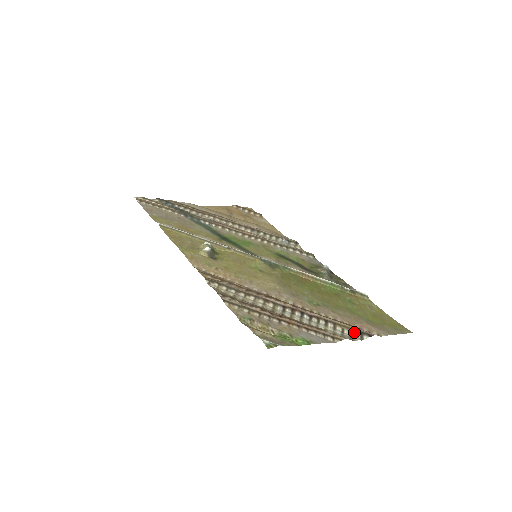
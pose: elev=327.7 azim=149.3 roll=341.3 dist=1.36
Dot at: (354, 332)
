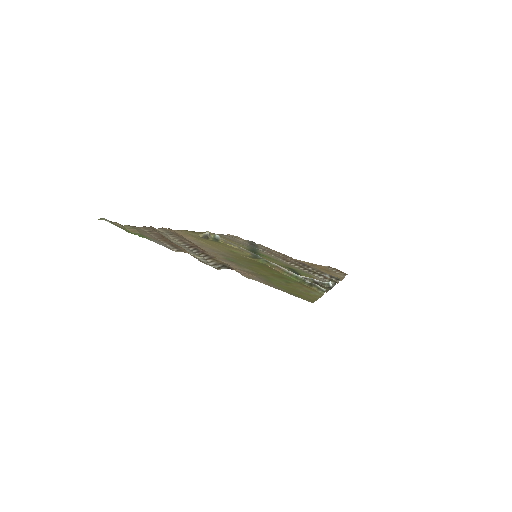
Dot at: (218, 264)
